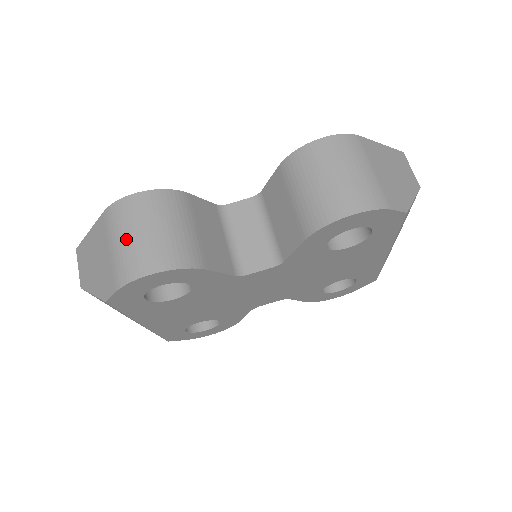
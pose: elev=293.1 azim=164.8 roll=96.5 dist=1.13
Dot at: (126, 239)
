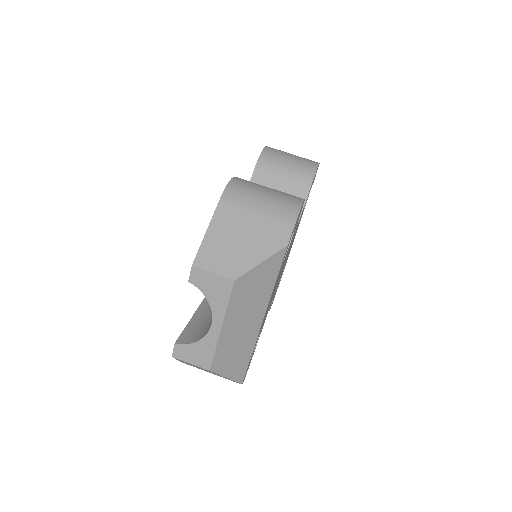
Dot at: (265, 196)
